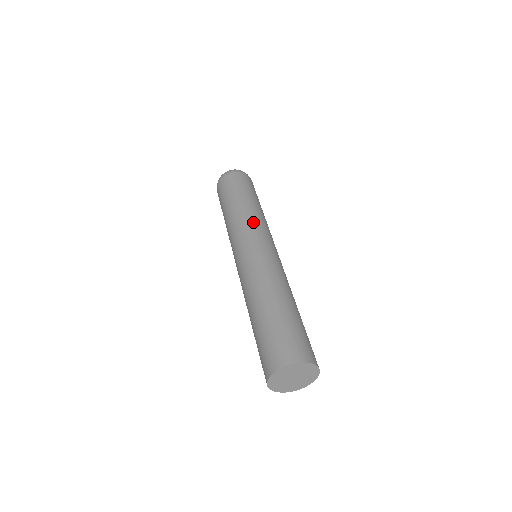
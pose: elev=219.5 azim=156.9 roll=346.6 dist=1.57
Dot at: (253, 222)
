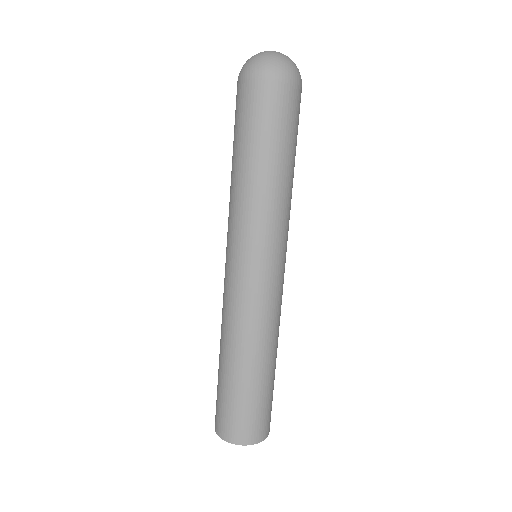
Dot at: (236, 220)
